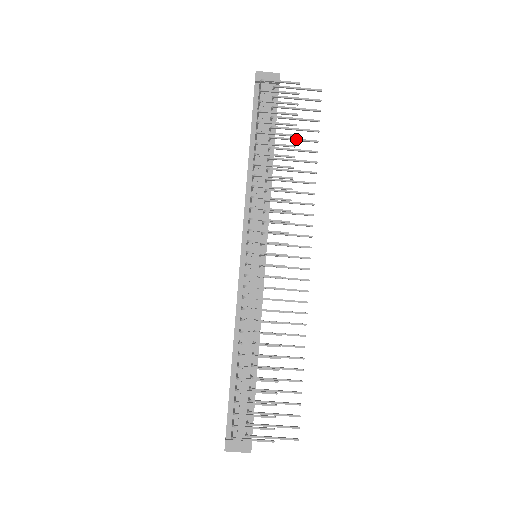
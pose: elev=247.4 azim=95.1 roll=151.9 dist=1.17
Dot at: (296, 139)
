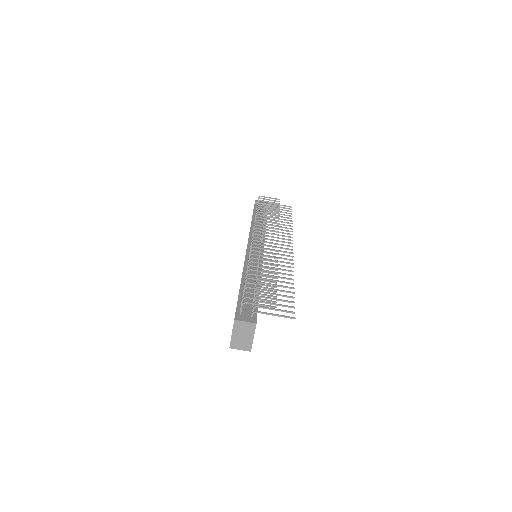
Dot at: (279, 216)
